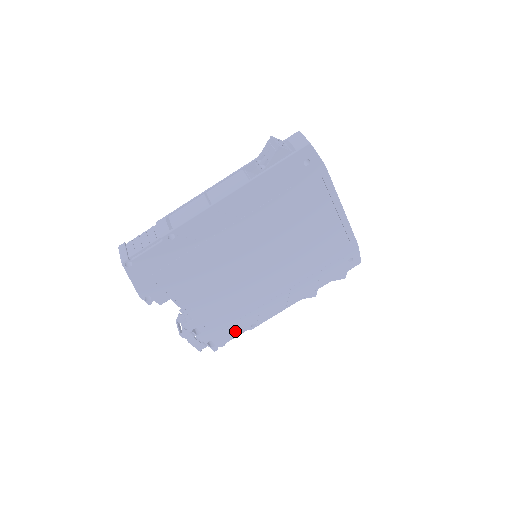
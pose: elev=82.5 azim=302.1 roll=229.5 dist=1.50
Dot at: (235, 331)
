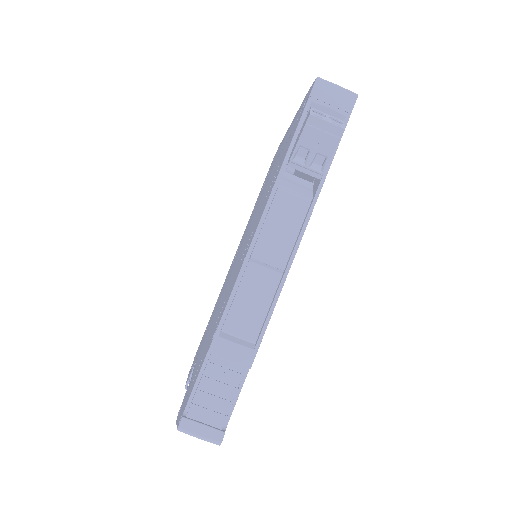
Dot at: occluded
